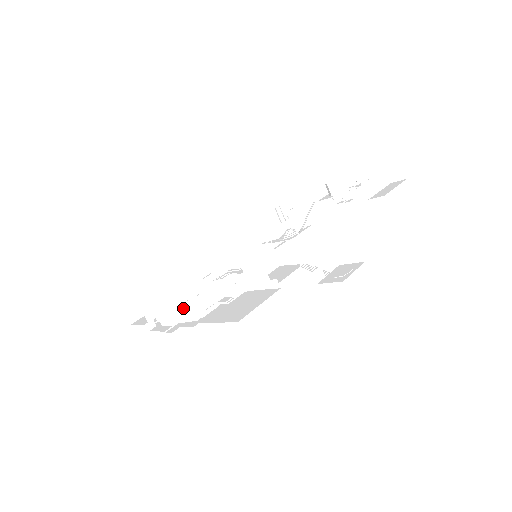
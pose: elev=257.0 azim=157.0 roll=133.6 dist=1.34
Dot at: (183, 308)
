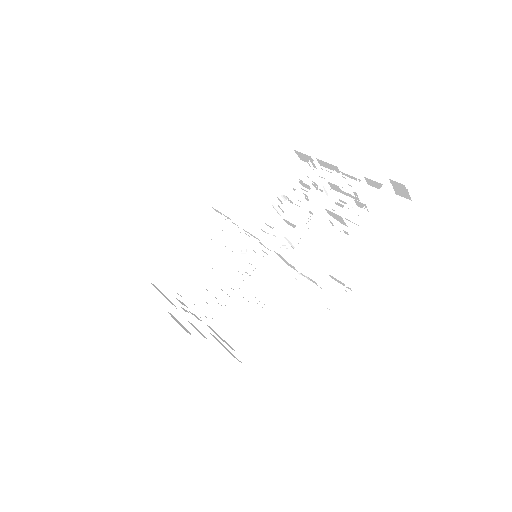
Dot at: occluded
